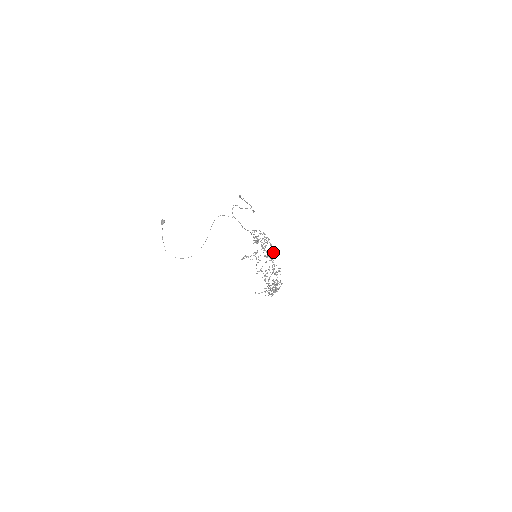
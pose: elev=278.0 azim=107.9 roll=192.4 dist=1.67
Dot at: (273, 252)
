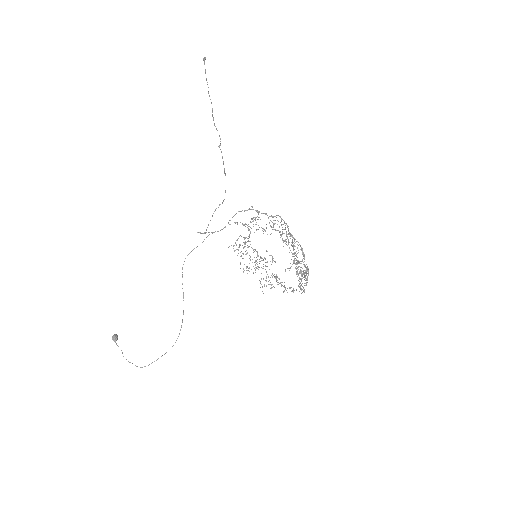
Dot at: (271, 264)
